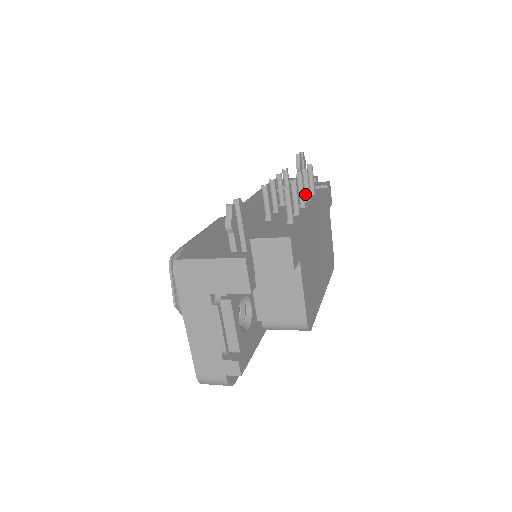
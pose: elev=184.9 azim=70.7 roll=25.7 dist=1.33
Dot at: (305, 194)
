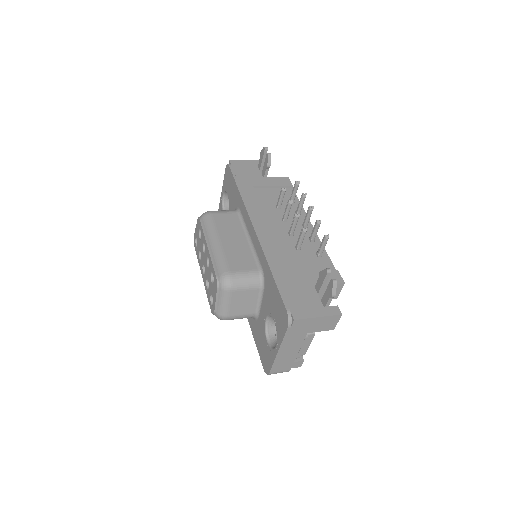
Dot at: (299, 210)
